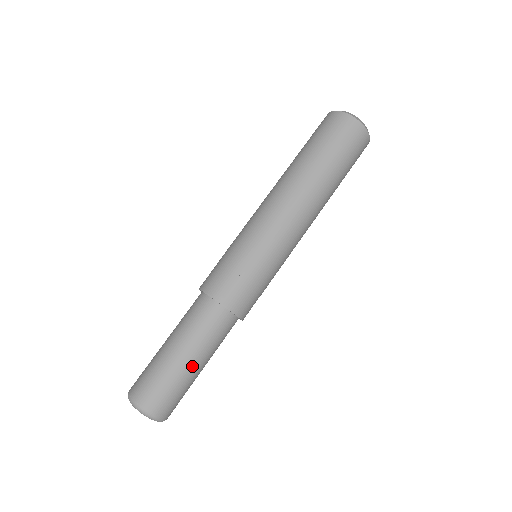
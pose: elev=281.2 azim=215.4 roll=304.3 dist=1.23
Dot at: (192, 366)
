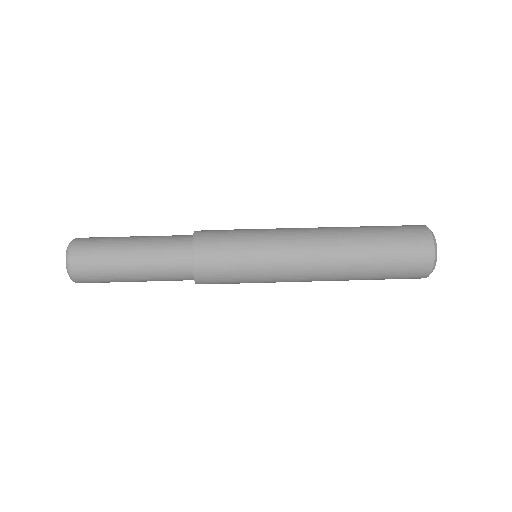
Dot at: (128, 258)
